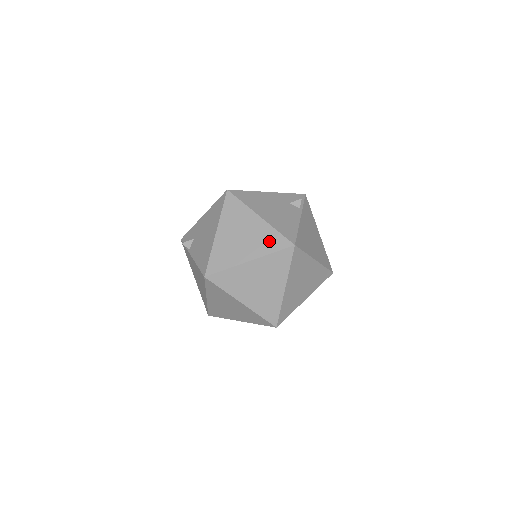
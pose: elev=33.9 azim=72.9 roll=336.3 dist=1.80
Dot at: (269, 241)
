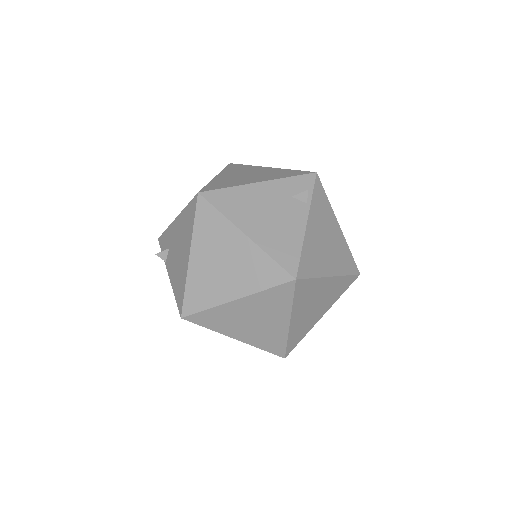
Dot at: (260, 272)
